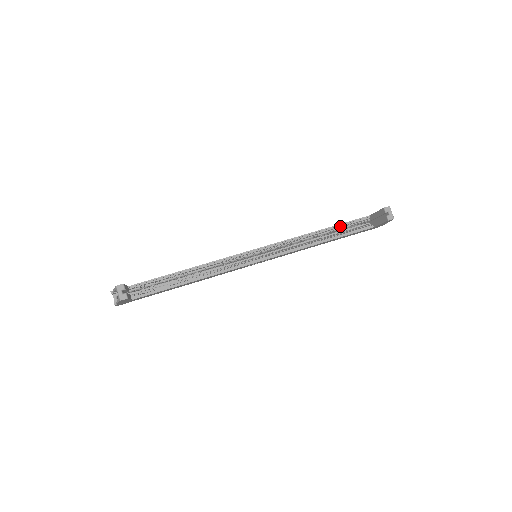
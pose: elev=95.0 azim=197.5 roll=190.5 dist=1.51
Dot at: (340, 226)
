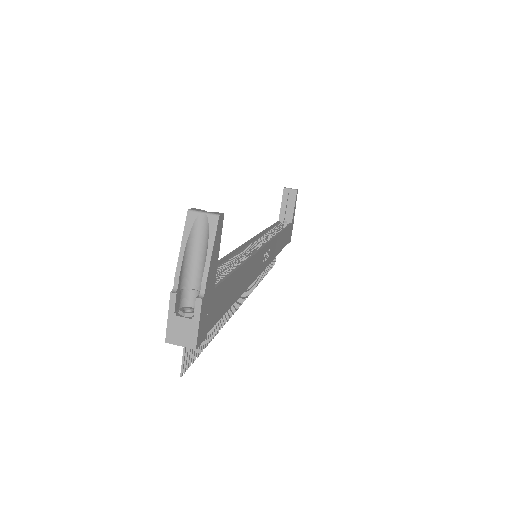
Dot at: (274, 227)
